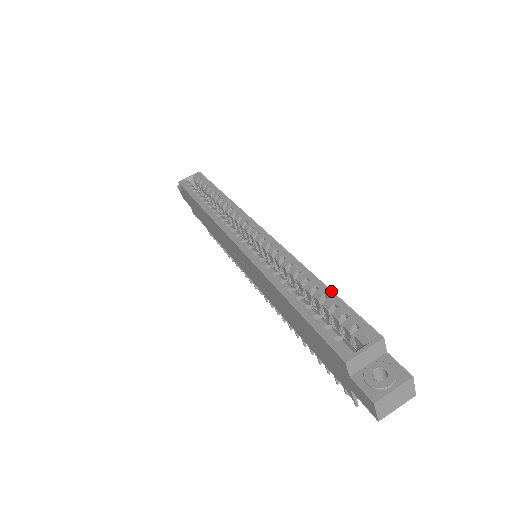
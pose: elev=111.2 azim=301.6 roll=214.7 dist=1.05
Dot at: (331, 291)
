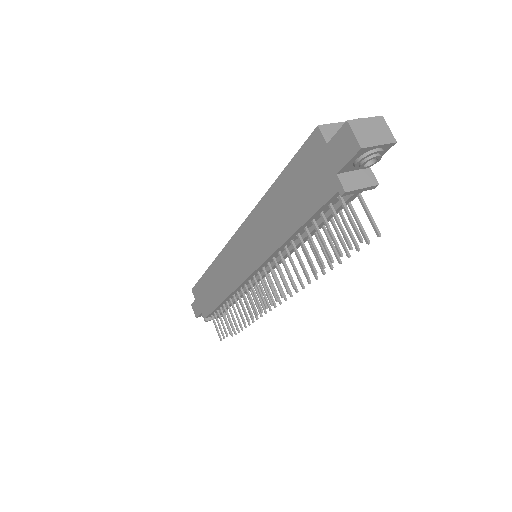
Dot at: occluded
